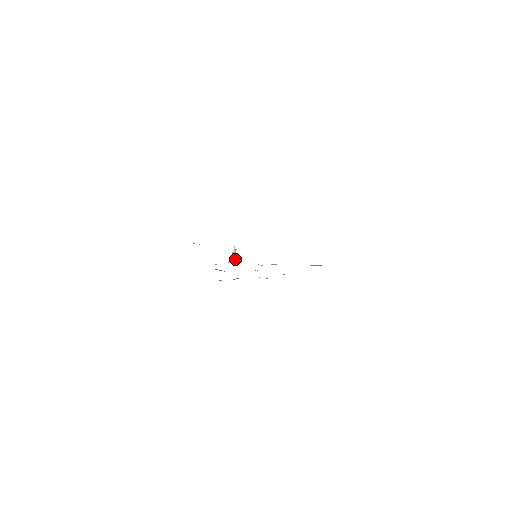
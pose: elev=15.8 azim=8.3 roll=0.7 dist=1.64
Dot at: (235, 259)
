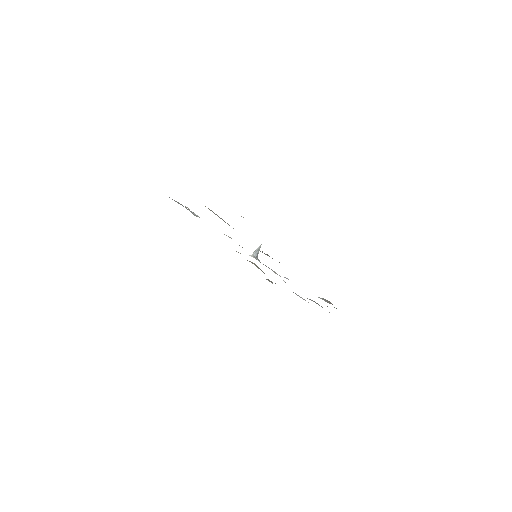
Dot at: (254, 255)
